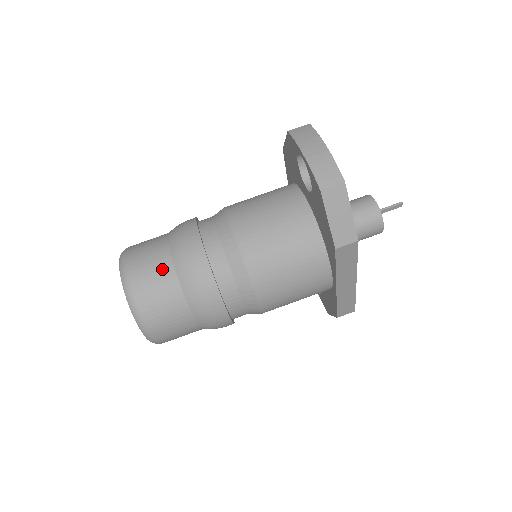
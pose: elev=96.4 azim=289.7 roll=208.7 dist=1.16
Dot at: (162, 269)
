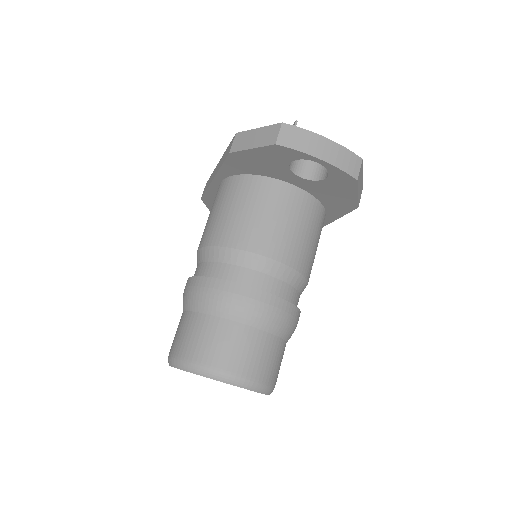
Dot at: (260, 343)
